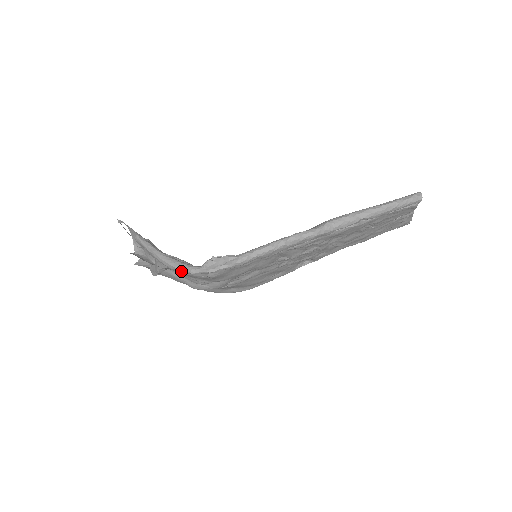
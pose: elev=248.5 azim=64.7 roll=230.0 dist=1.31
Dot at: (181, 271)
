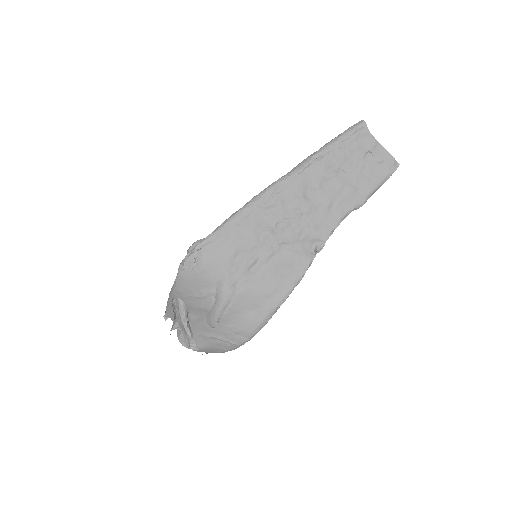
Dot at: (178, 277)
